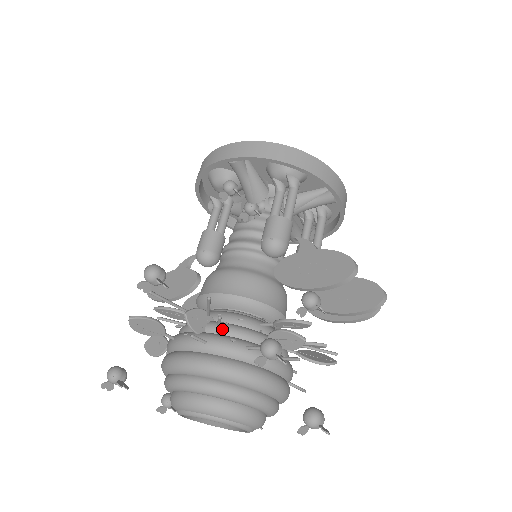
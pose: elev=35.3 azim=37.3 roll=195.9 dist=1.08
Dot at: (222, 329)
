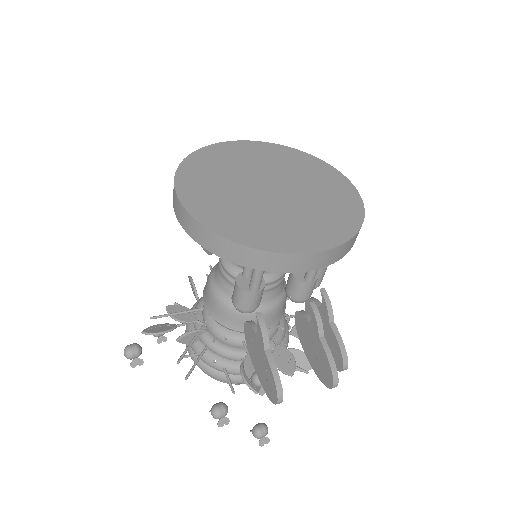
Dot at: (209, 348)
